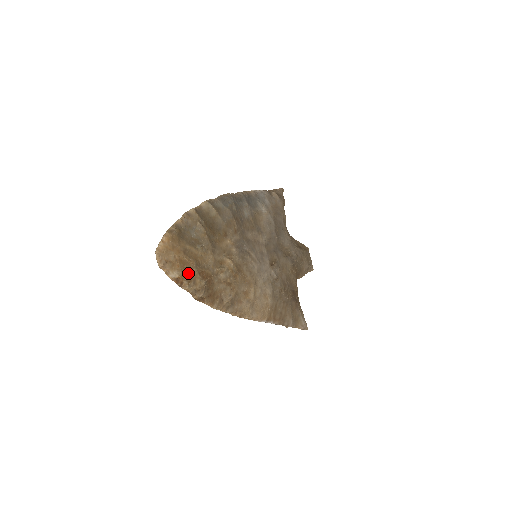
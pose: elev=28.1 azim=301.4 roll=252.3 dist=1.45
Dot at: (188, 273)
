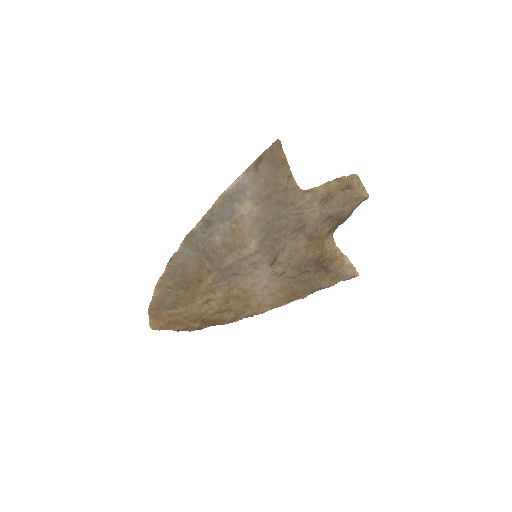
Dot at: (181, 326)
